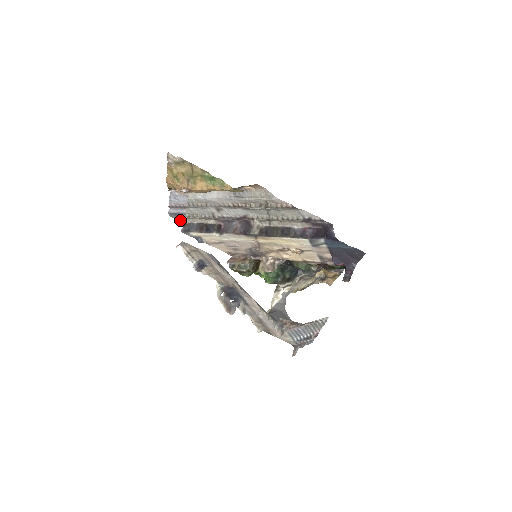
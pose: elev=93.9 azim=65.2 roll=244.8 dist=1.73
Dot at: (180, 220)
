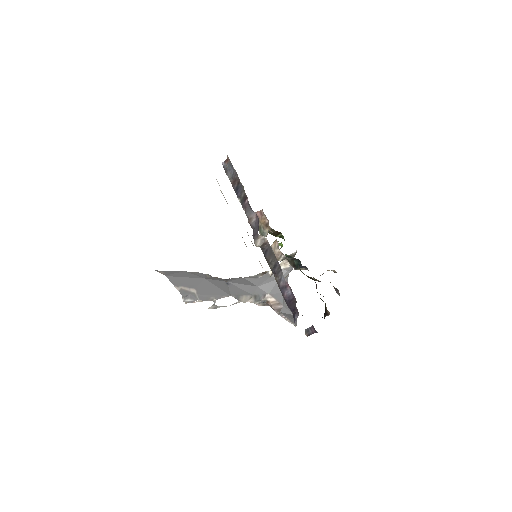
Dot at: occluded
